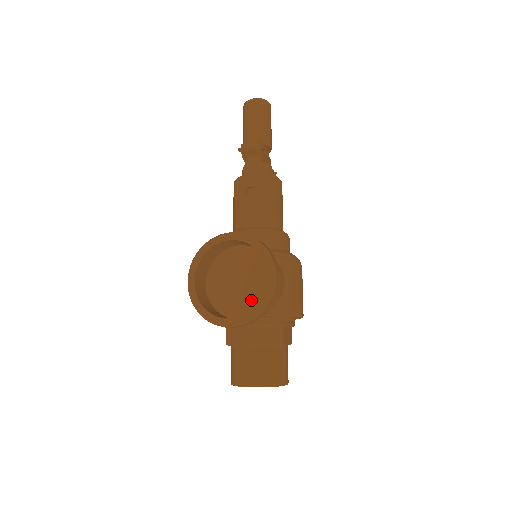
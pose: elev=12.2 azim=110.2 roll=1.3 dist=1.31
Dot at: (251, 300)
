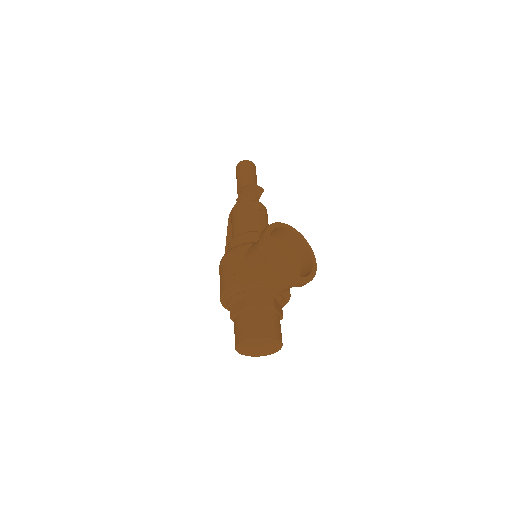
Dot at: occluded
